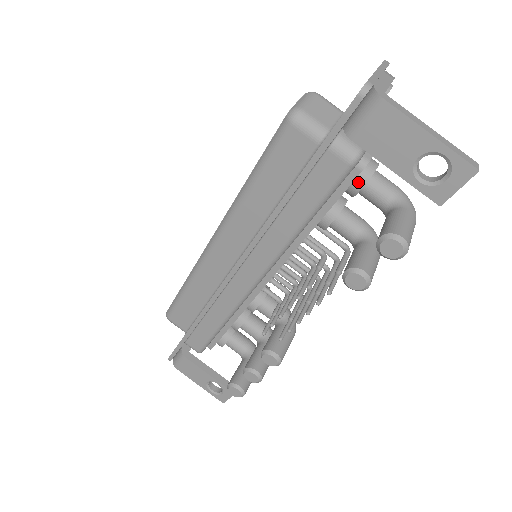
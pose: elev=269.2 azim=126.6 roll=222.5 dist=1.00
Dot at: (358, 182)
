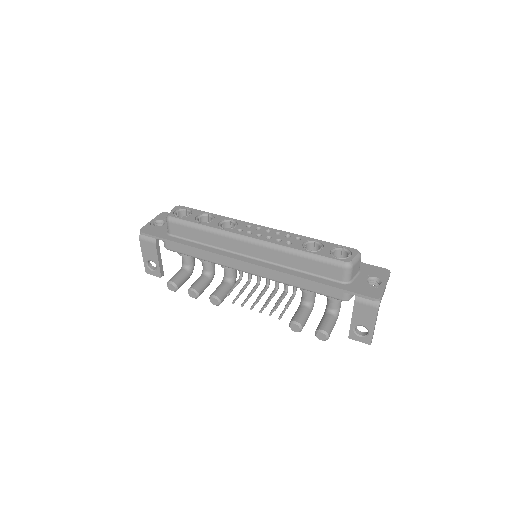
Dot at: occluded
